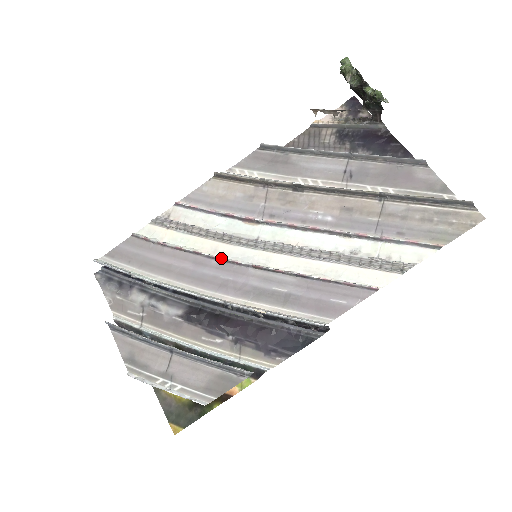
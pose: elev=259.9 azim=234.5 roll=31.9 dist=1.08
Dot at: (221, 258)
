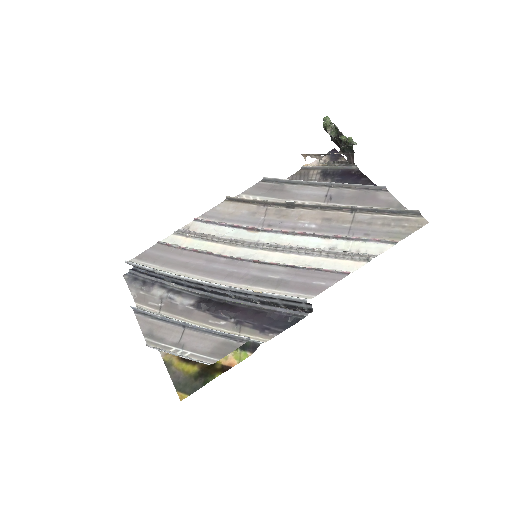
Dot at: (228, 256)
